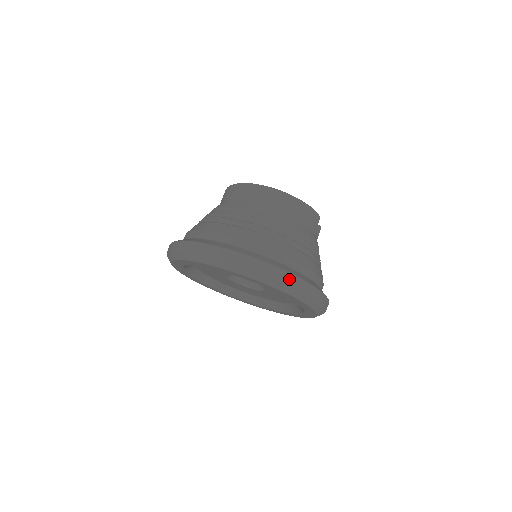
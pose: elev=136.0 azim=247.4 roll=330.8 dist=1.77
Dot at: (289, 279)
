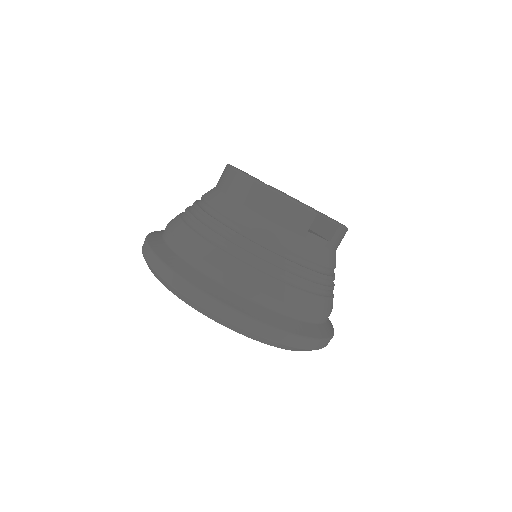
Dot at: (202, 300)
